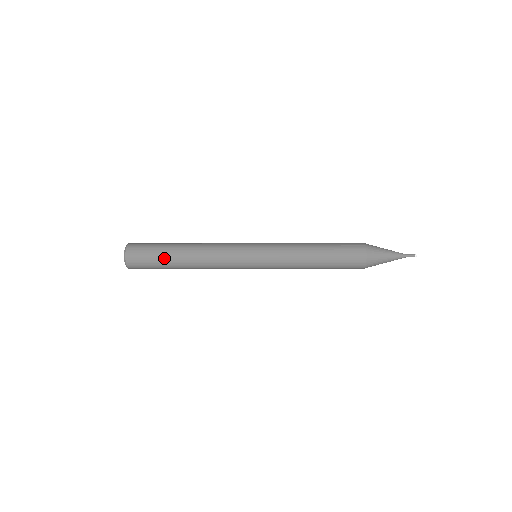
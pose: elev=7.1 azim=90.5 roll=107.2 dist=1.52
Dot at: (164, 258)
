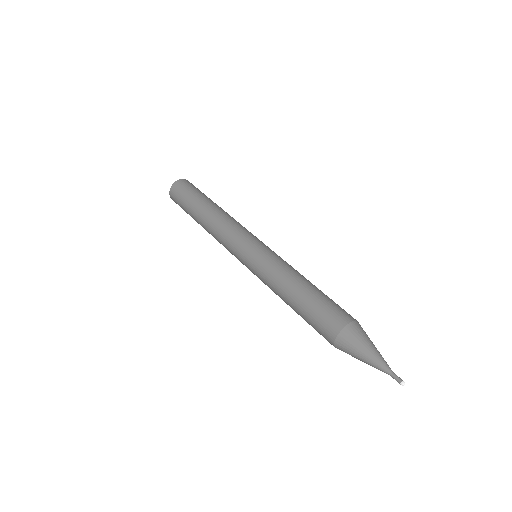
Dot at: (189, 209)
